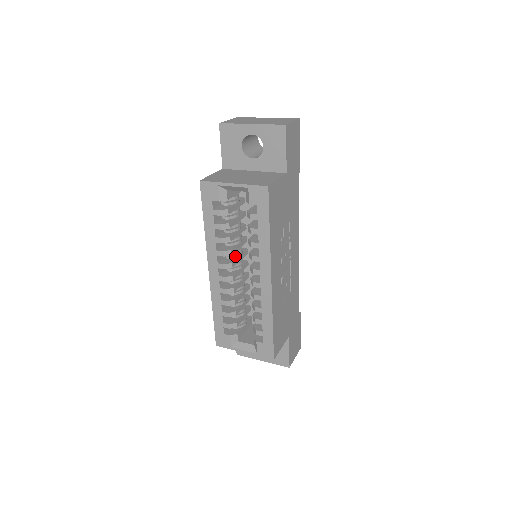
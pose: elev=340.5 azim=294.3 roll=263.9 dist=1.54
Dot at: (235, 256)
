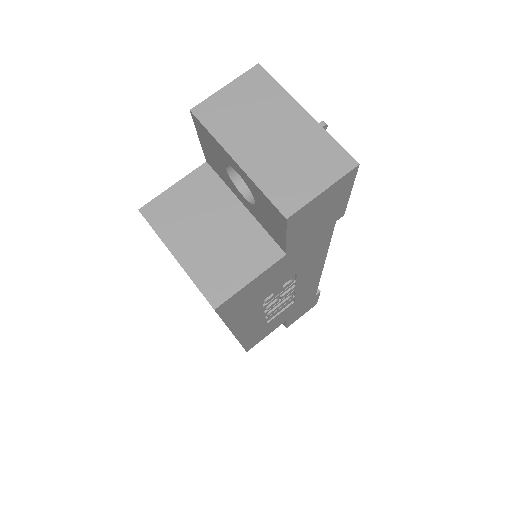
Dot at: occluded
